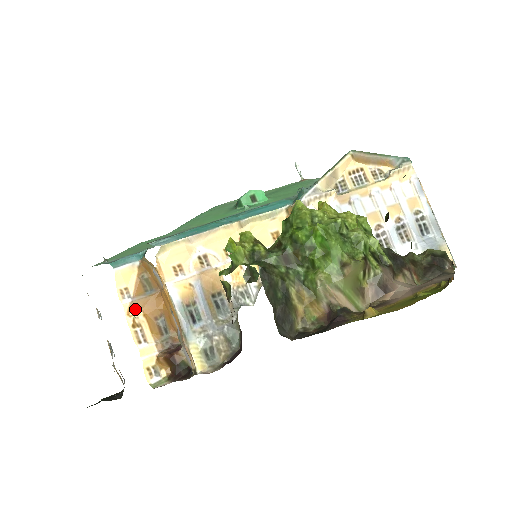
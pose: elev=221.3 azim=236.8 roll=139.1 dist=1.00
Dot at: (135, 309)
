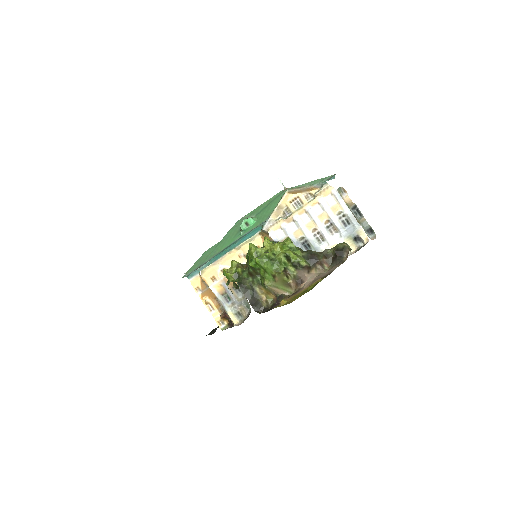
Dot at: (204, 296)
